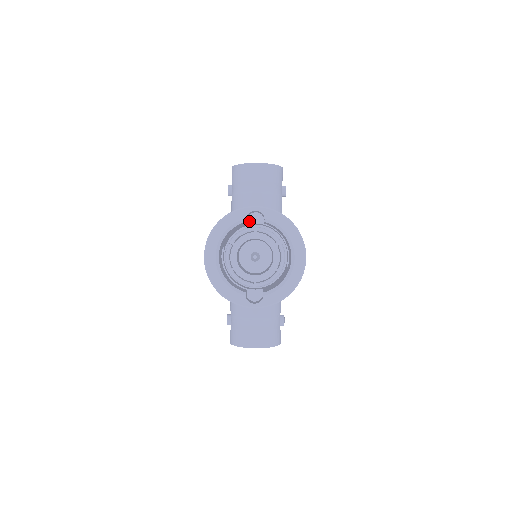
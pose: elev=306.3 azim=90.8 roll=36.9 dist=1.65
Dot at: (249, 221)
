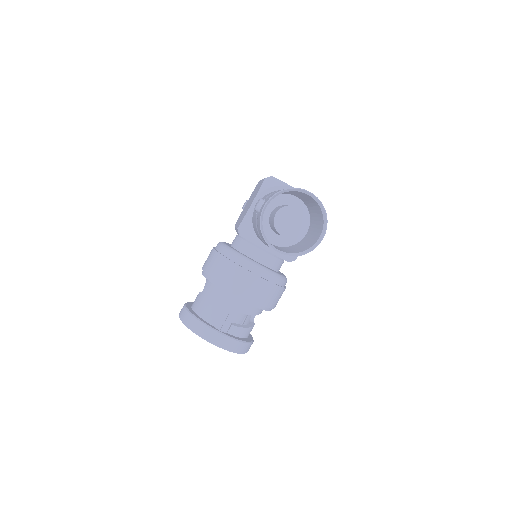
Dot at: (227, 305)
